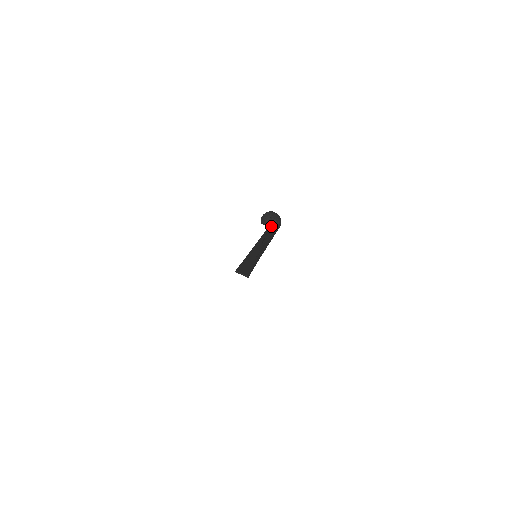
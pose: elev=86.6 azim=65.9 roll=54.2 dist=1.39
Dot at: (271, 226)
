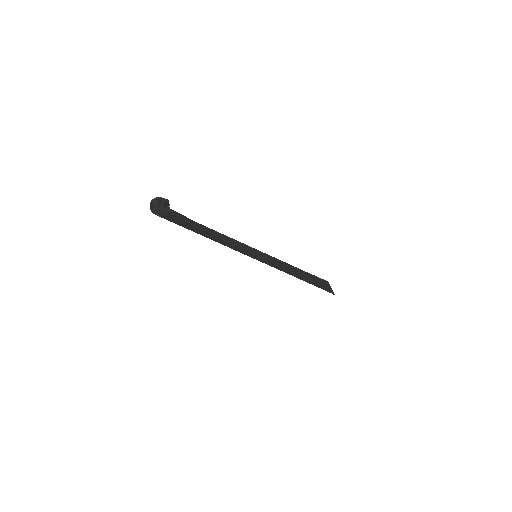
Dot at: (150, 208)
